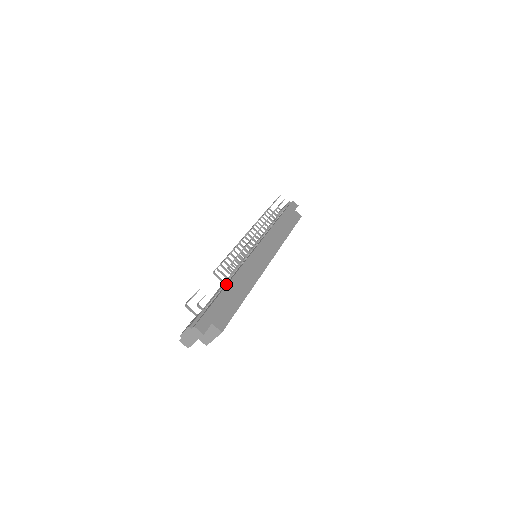
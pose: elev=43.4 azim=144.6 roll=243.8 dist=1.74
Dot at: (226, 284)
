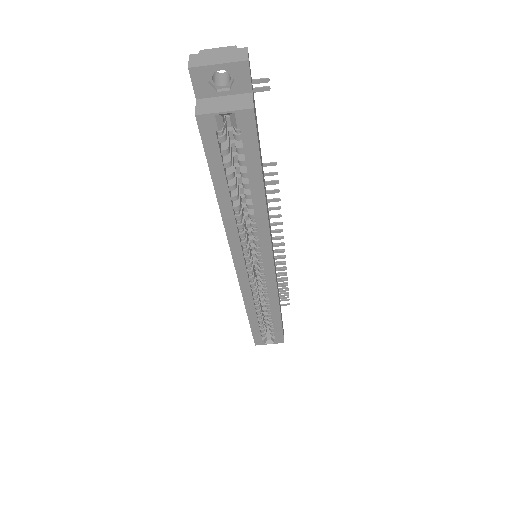
Dot at: occluded
